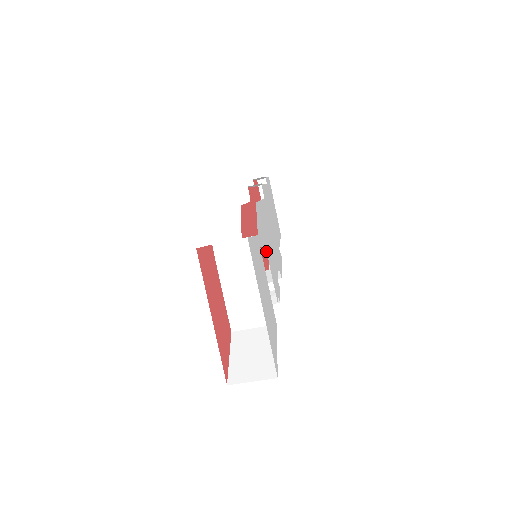
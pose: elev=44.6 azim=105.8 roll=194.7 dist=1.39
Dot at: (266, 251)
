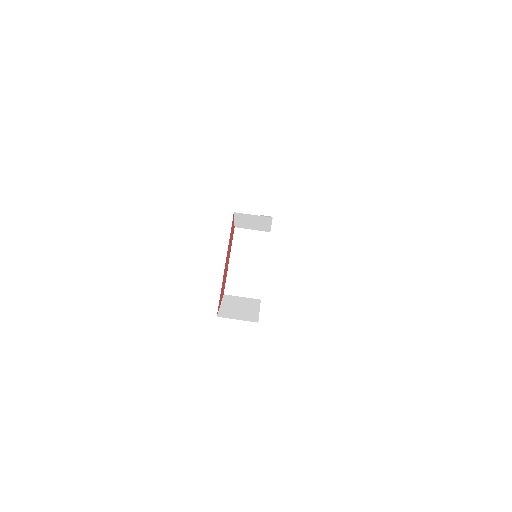
Dot at: occluded
